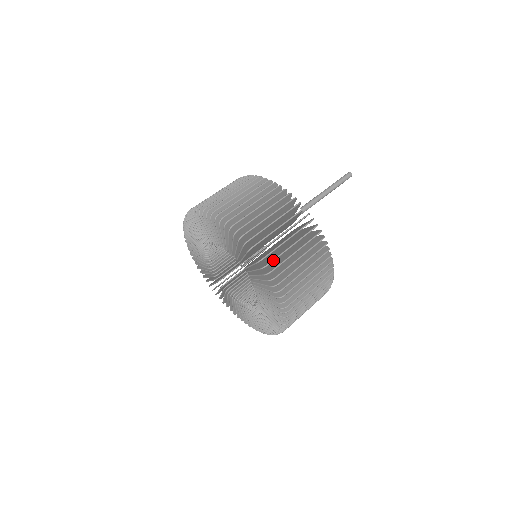
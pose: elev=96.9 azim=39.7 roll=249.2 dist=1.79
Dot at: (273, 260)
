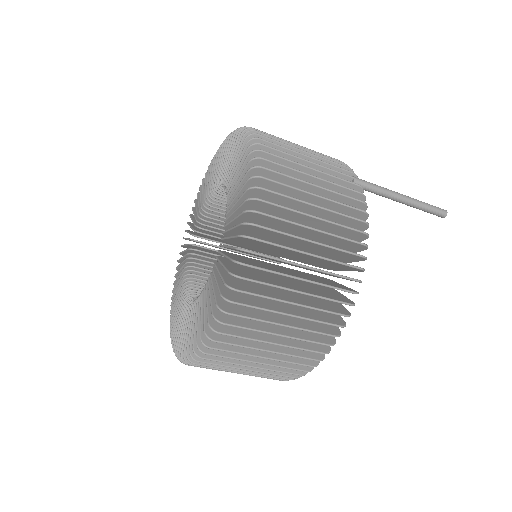
Dot at: (274, 170)
